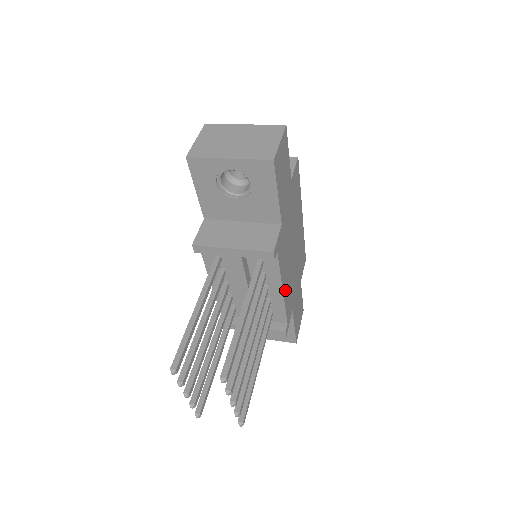
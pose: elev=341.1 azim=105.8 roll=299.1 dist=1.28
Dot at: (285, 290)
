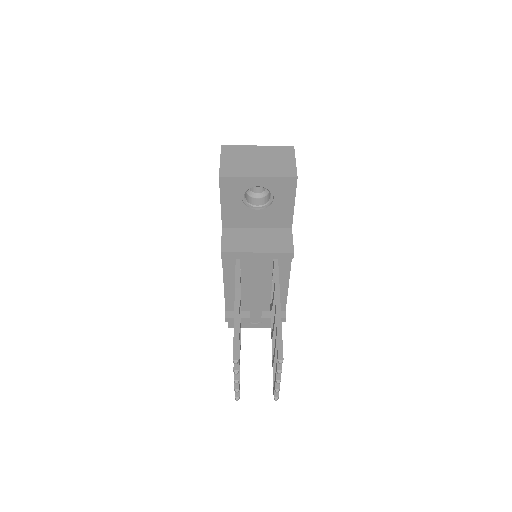
Dot at: occluded
